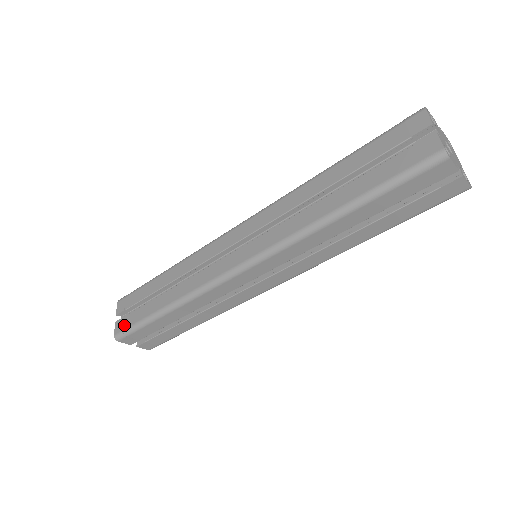
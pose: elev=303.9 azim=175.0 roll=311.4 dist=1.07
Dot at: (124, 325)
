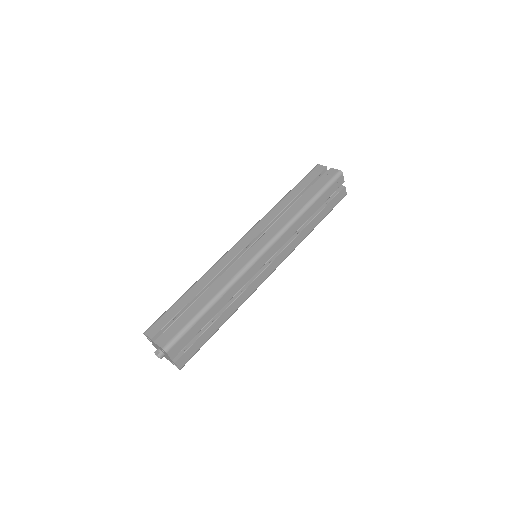
Dot at: (170, 335)
